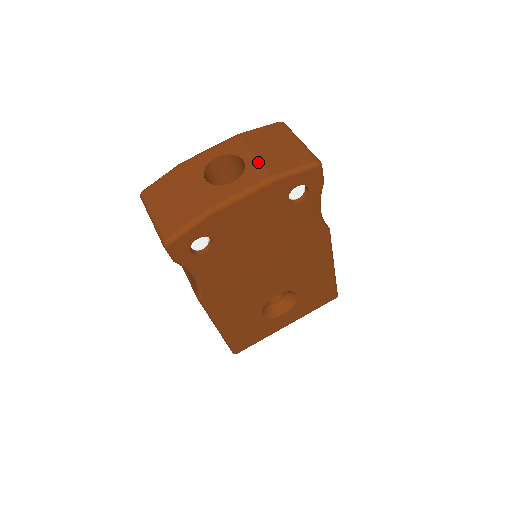
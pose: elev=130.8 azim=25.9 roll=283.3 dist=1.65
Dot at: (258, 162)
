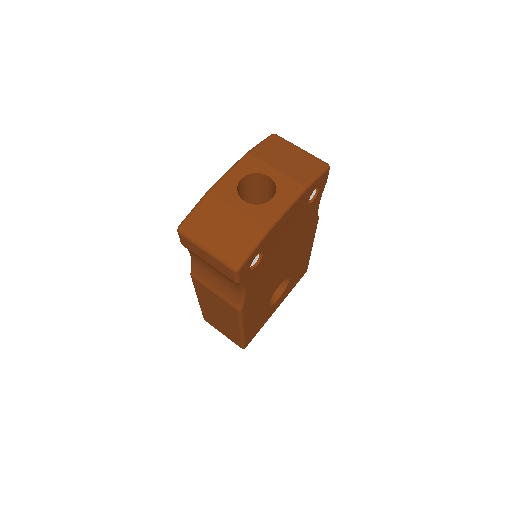
Dot at: (284, 176)
